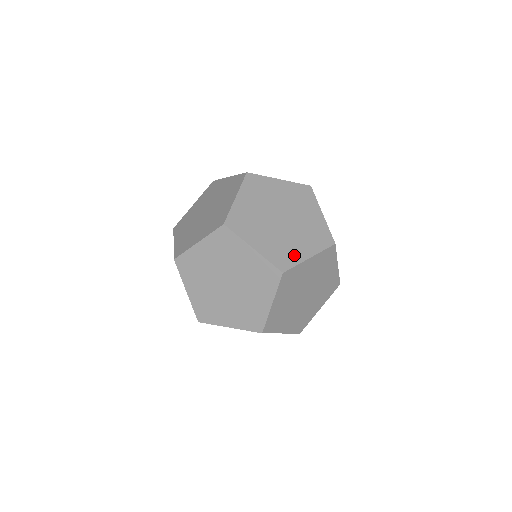
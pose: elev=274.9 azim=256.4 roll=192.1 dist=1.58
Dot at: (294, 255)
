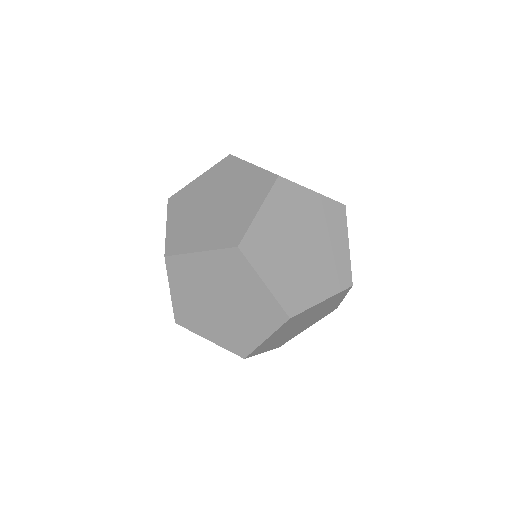
Dot at: occluded
